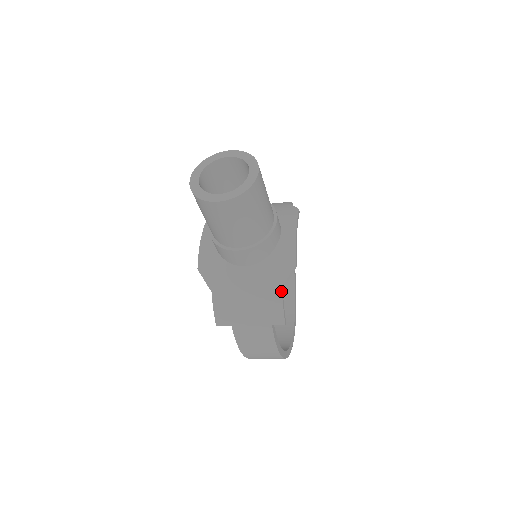
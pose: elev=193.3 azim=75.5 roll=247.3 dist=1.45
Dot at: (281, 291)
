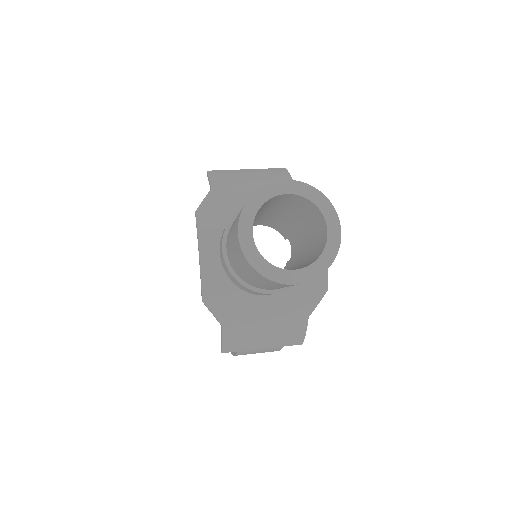
Dot at: occluded
